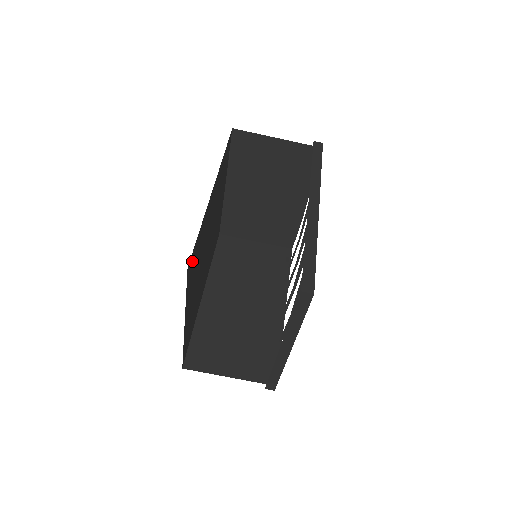
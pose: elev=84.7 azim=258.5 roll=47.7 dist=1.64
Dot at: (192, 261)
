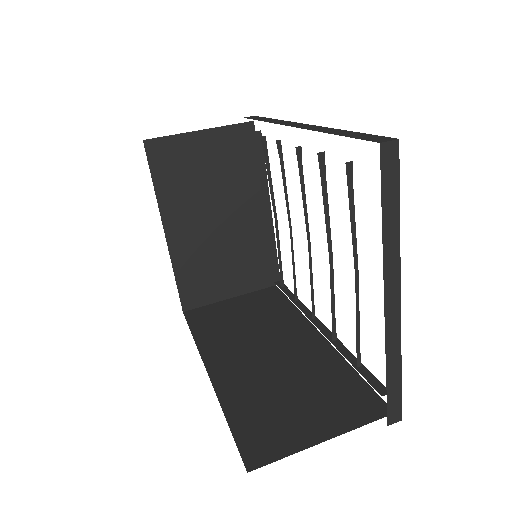
Dot at: occluded
